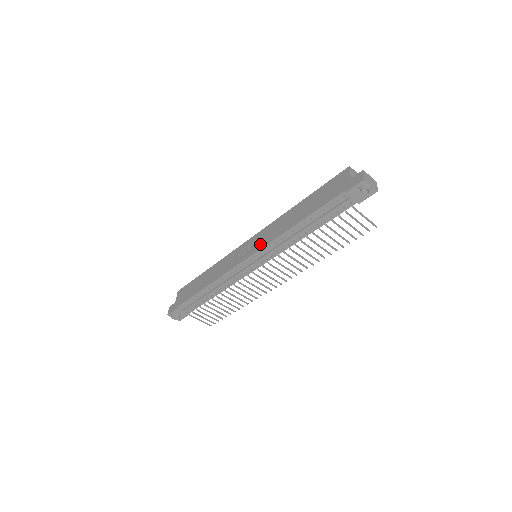
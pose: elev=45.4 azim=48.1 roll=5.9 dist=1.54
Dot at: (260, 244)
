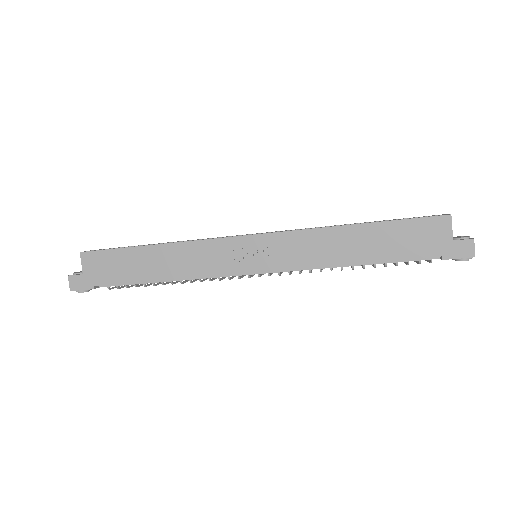
Dot at: (281, 260)
